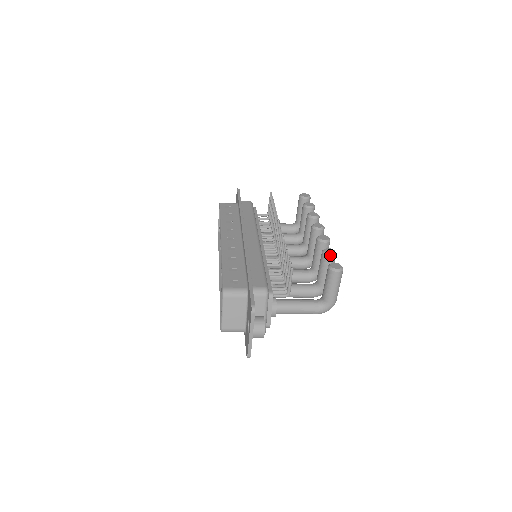
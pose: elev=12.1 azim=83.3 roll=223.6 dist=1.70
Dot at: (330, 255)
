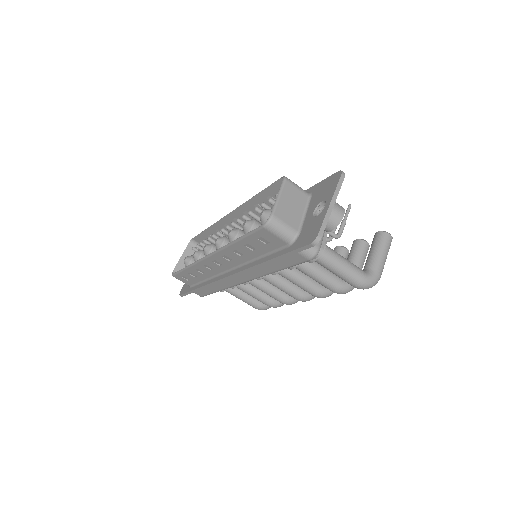
Dot at: (366, 241)
